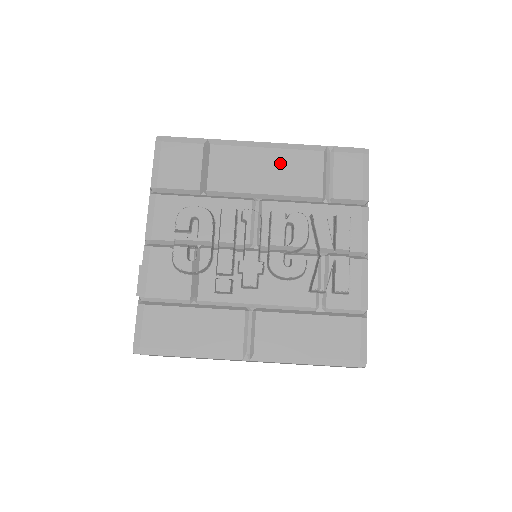
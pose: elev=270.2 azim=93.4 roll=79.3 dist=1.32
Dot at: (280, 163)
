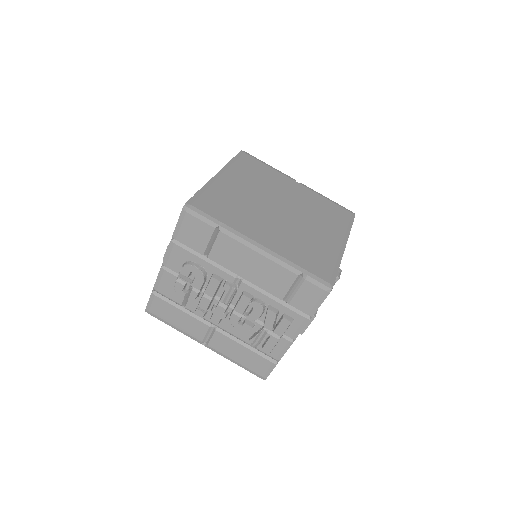
Dot at: (263, 267)
